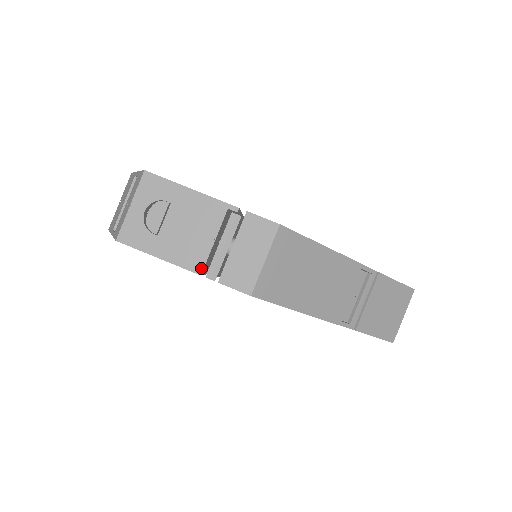
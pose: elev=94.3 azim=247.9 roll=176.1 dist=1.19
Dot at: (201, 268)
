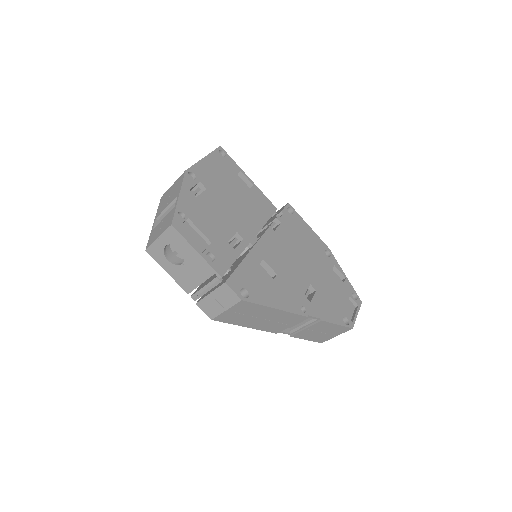
Dot at: (189, 291)
